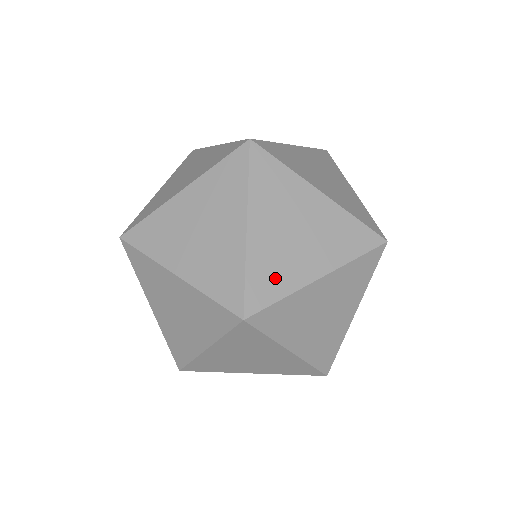
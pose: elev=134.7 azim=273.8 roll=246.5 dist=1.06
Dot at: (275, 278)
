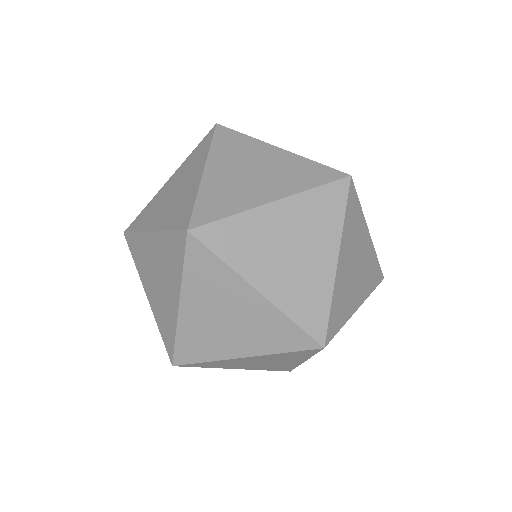
Dot at: occluded
